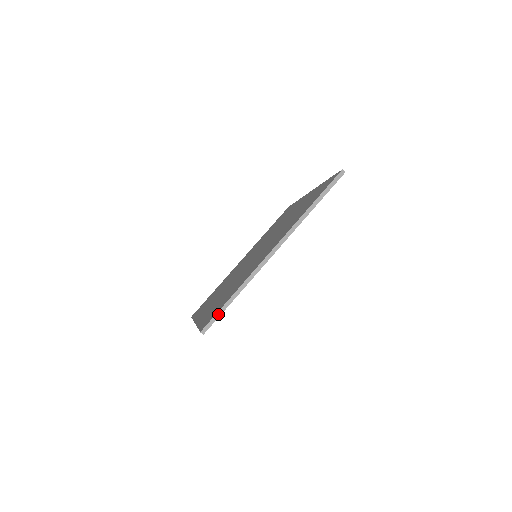
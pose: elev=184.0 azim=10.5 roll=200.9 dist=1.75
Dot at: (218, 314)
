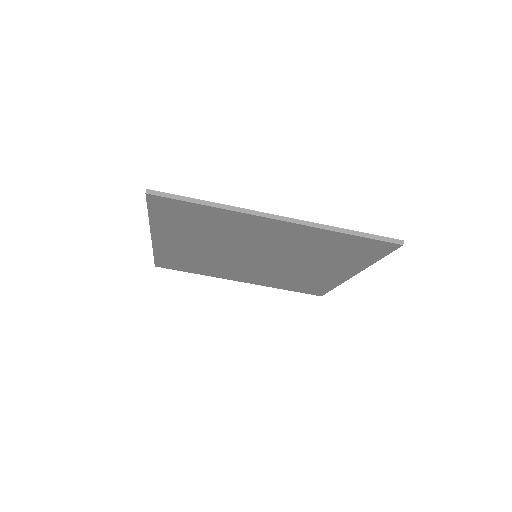
Dot at: (176, 196)
